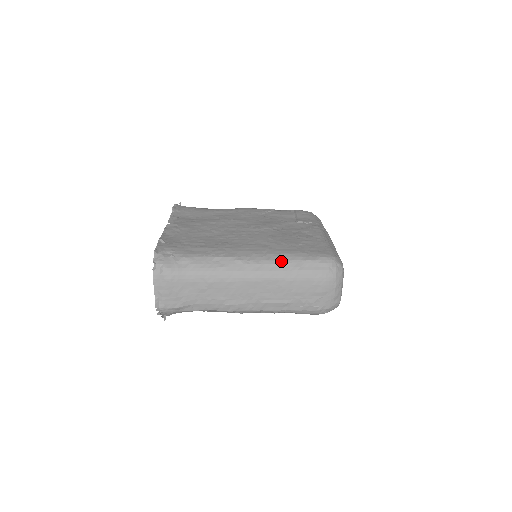
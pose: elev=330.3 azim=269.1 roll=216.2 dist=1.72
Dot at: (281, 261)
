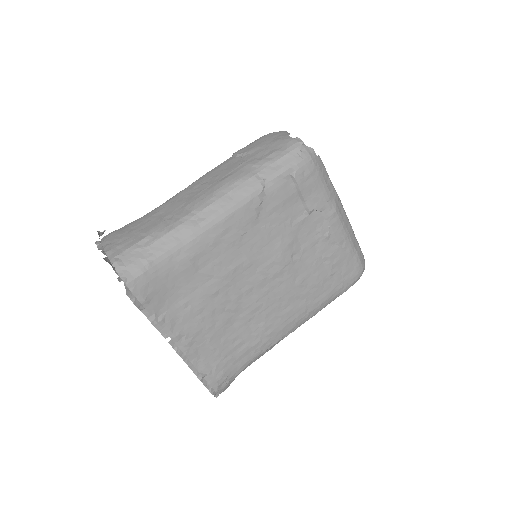
Dot at: occluded
